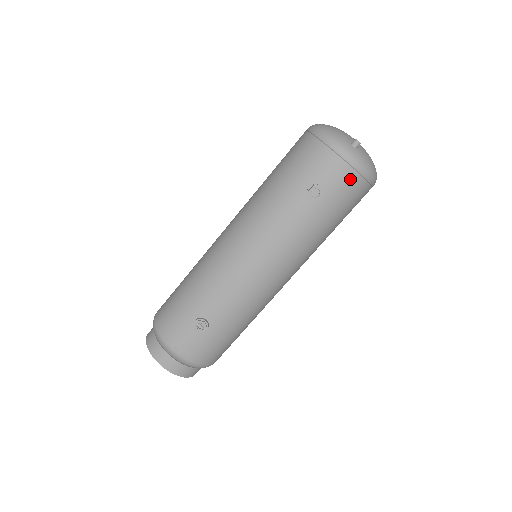
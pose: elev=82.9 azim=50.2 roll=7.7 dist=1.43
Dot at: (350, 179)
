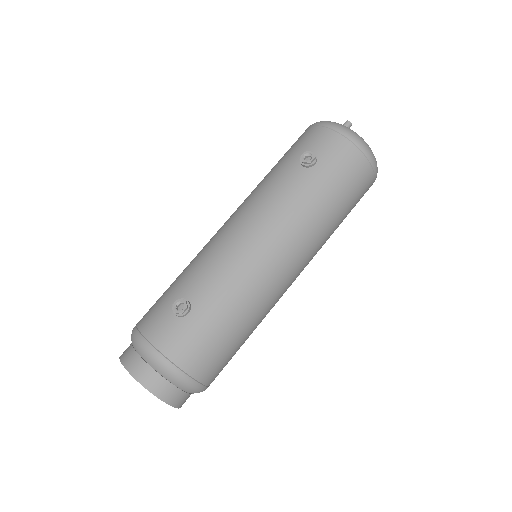
Dot at: (343, 147)
